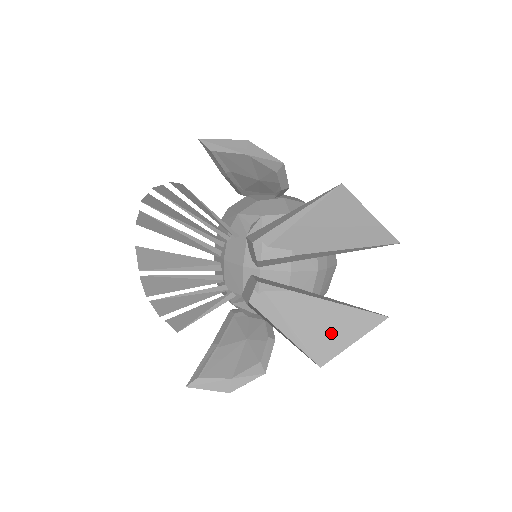
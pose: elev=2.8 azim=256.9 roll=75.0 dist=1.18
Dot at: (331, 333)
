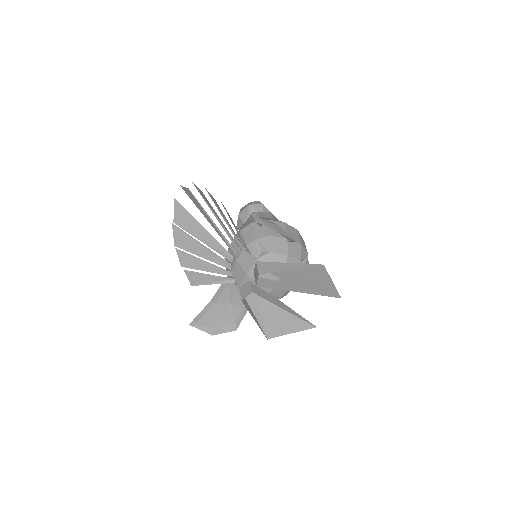
Dot at: (281, 325)
